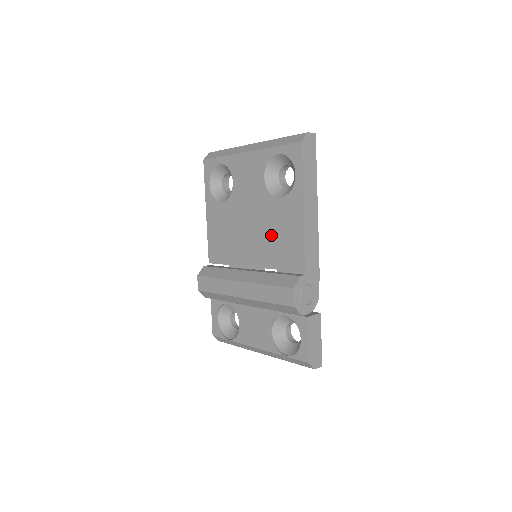
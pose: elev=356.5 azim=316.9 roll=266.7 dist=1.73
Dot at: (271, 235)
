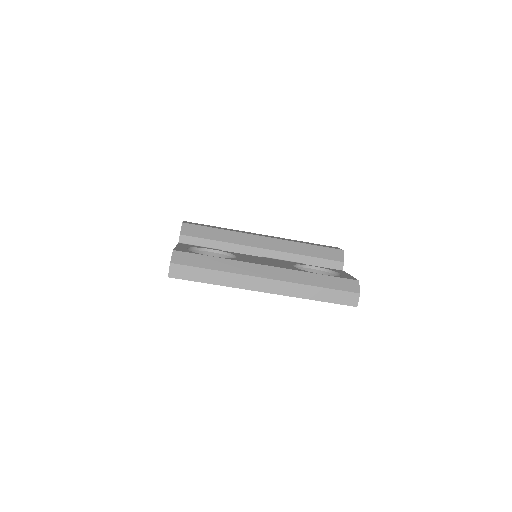
Dot at: occluded
